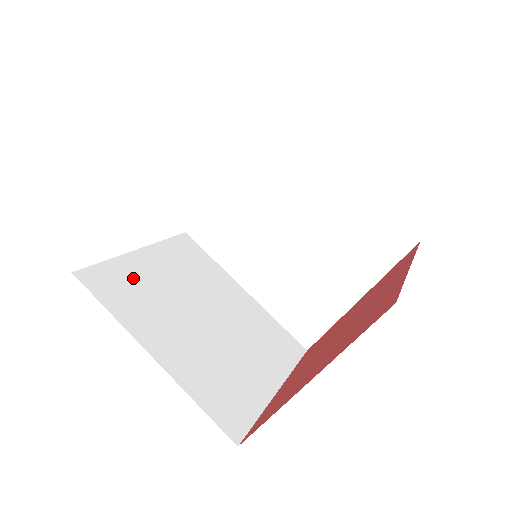
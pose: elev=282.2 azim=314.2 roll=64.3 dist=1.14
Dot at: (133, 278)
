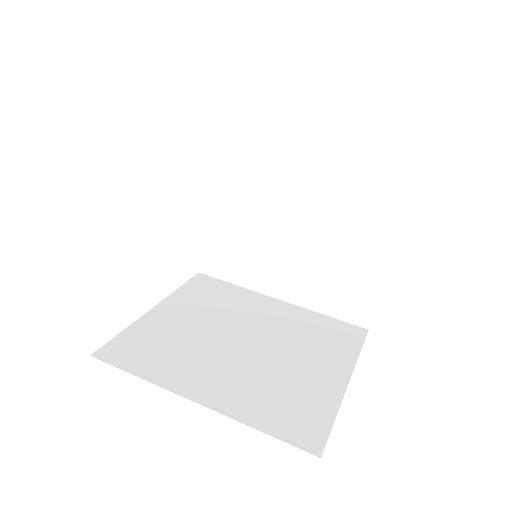
Dot at: occluded
